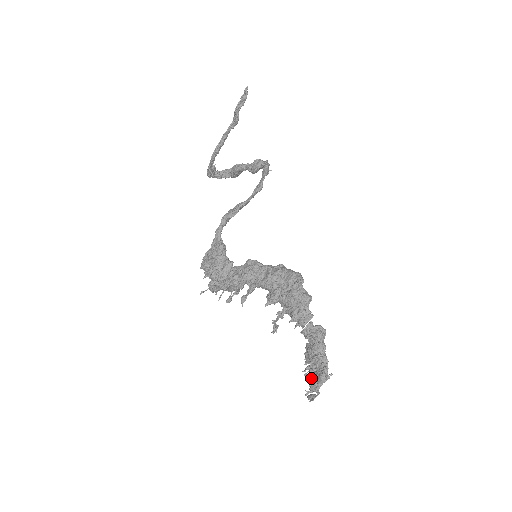
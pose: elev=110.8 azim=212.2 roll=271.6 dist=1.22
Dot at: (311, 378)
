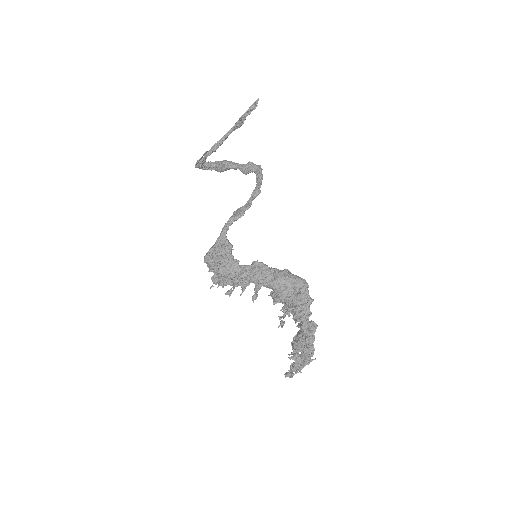
Dot at: (295, 361)
